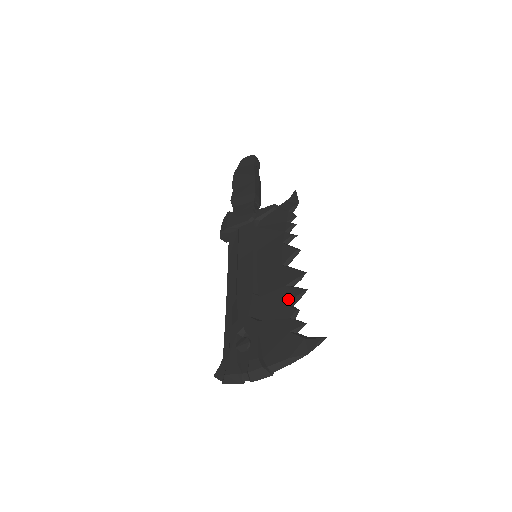
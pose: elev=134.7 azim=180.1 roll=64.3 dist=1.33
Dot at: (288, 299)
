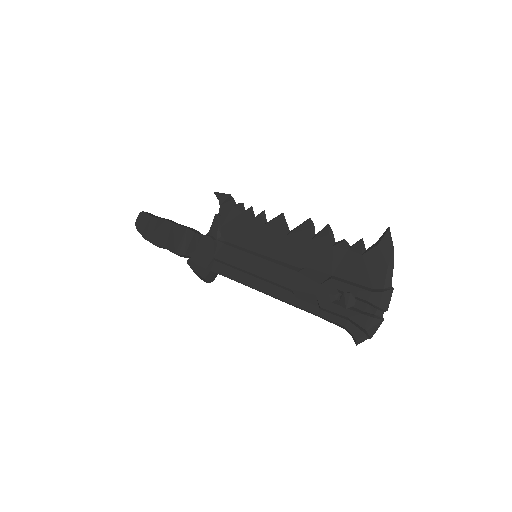
Dot at: (327, 243)
